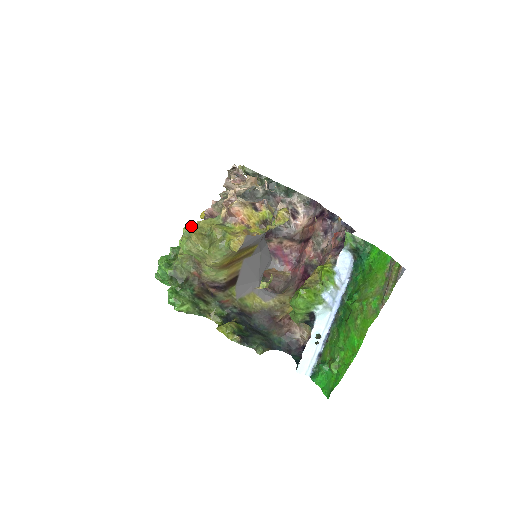
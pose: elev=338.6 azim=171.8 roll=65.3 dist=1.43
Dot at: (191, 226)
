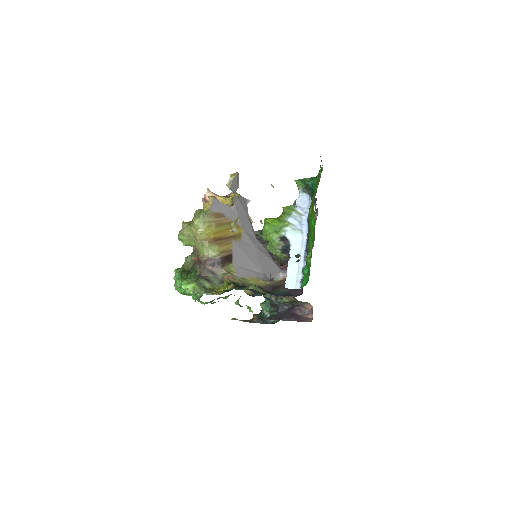
Dot at: occluded
